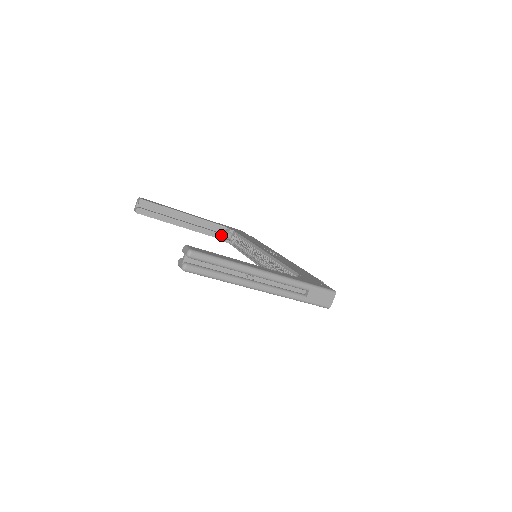
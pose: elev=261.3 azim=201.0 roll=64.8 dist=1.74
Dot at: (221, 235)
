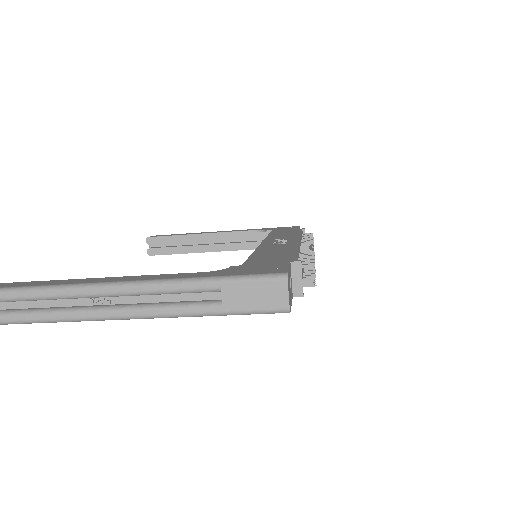
Dot at: occluded
